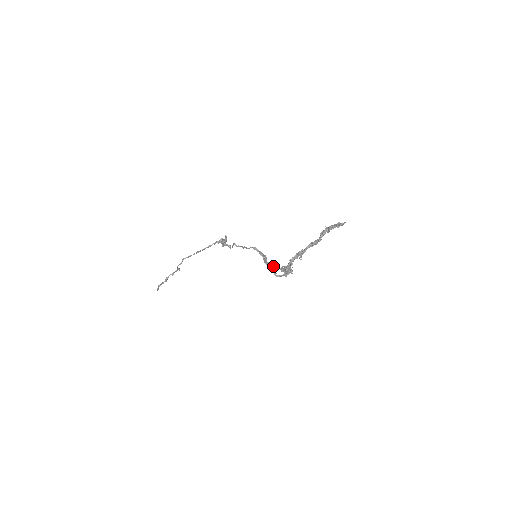
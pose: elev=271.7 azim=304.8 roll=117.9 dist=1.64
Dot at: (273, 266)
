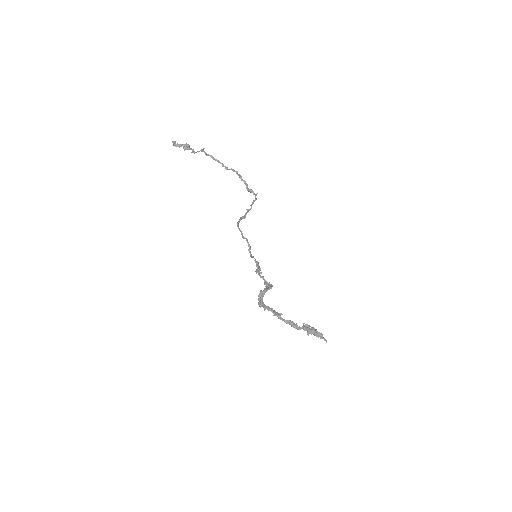
Dot at: (261, 273)
